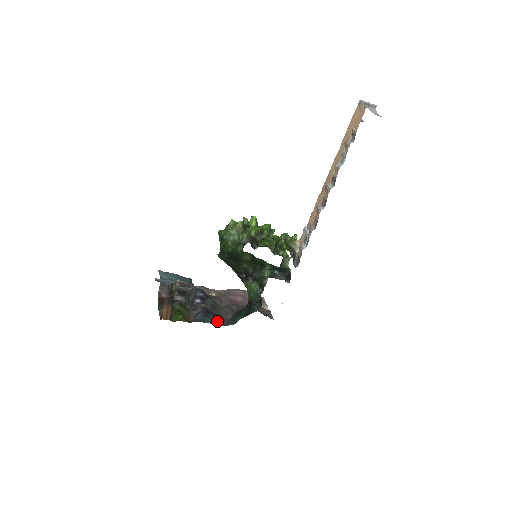
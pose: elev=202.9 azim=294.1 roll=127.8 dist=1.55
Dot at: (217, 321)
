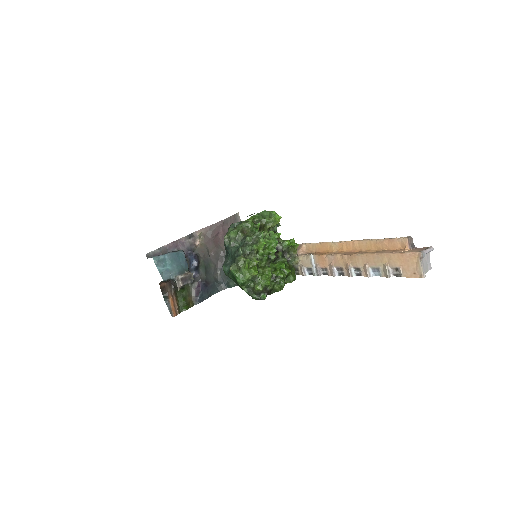
Dot at: (213, 290)
